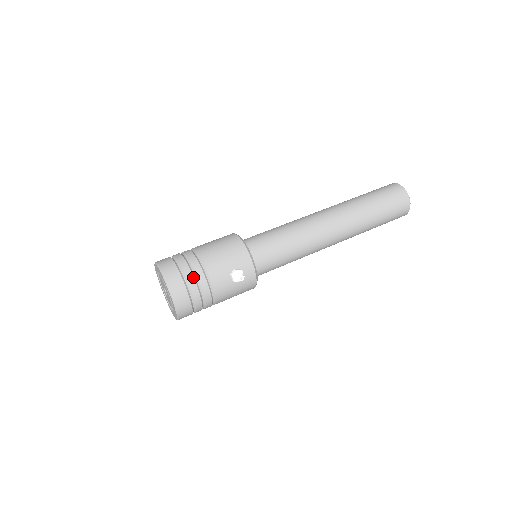
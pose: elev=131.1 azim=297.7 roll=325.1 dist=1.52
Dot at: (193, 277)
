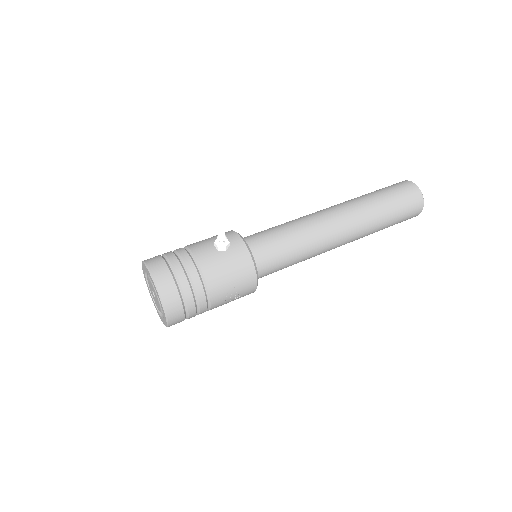
Dot at: (173, 253)
